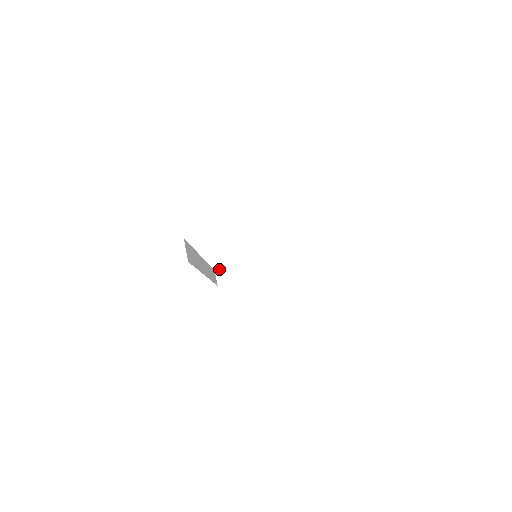
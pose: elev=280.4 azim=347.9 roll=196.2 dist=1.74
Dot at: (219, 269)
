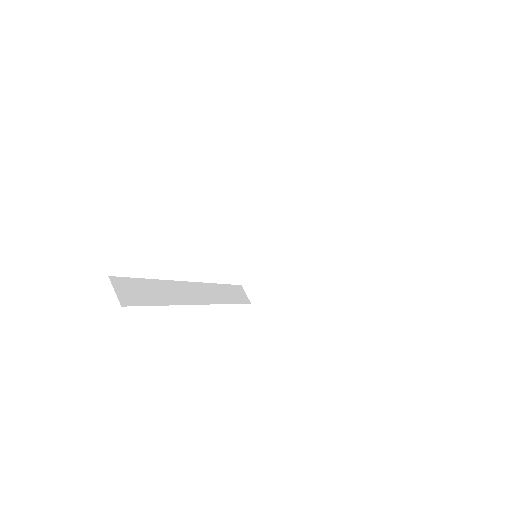
Dot at: (246, 282)
